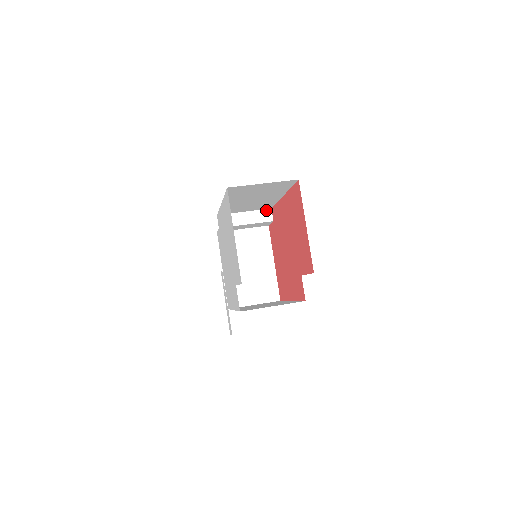
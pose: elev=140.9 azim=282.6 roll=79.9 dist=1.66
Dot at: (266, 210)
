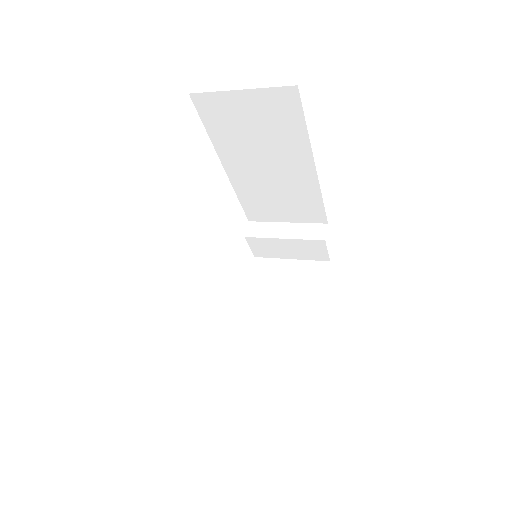
Dot at: (319, 225)
